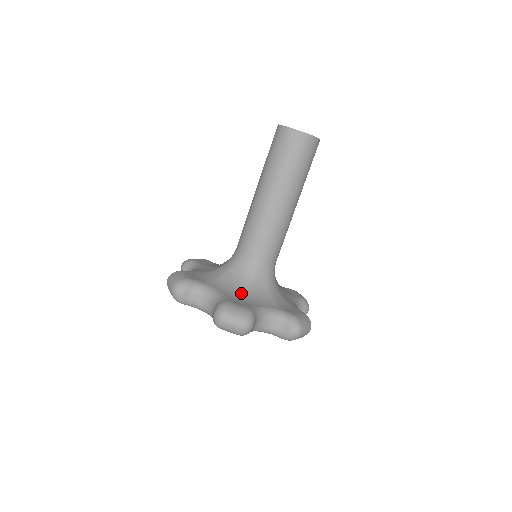
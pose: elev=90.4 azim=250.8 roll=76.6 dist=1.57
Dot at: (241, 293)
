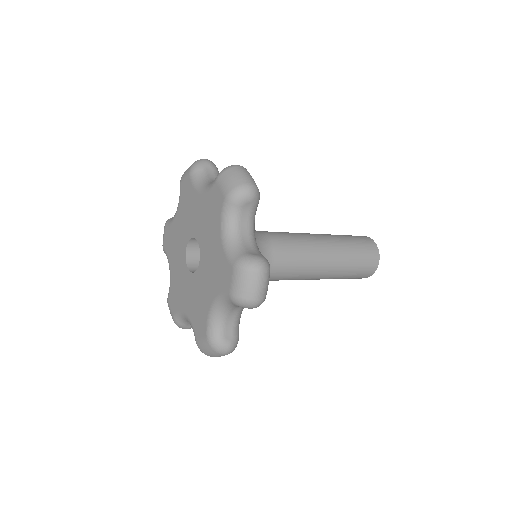
Dot at: occluded
